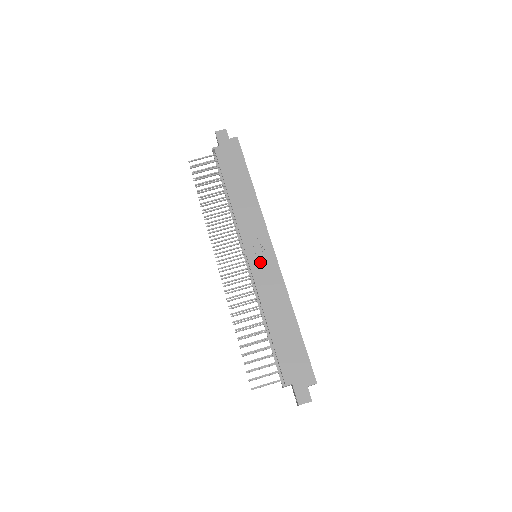
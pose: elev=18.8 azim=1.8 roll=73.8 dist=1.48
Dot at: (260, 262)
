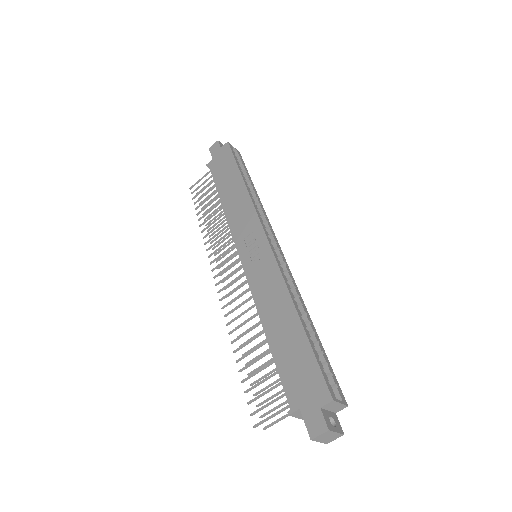
Dot at: (253, 259)
